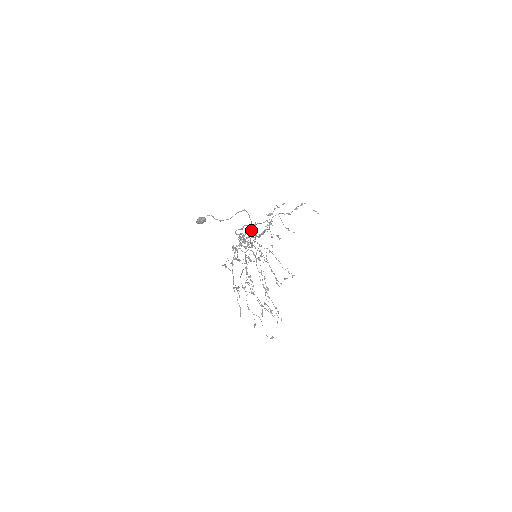
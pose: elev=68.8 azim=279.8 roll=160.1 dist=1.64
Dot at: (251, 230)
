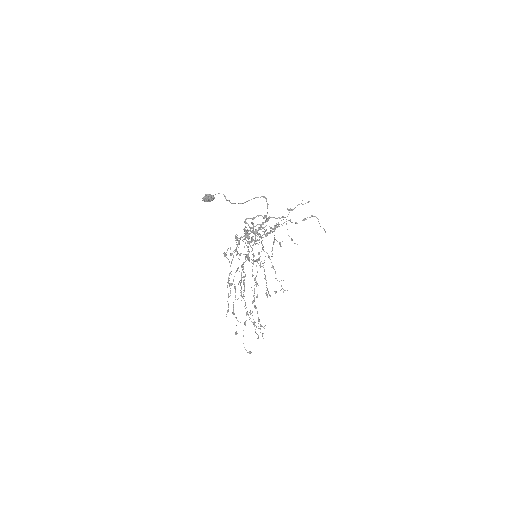
Dot at: (264, 222)
